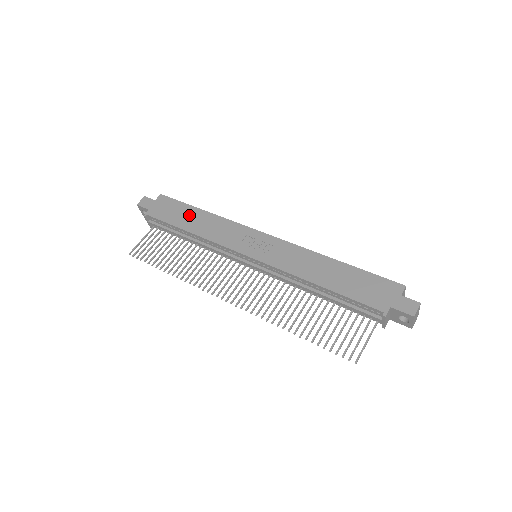
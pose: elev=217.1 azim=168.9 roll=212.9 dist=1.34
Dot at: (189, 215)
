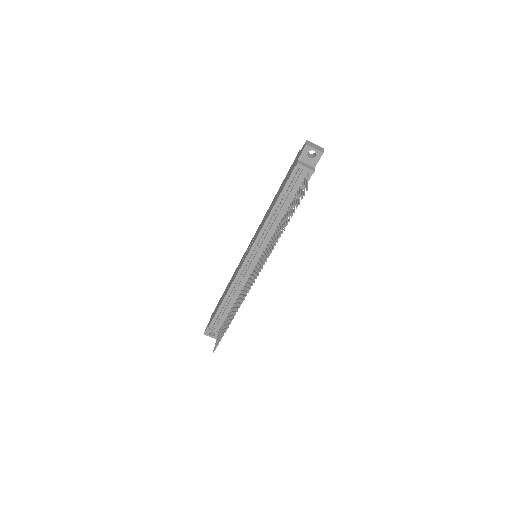
Dot at: (222, 296)
